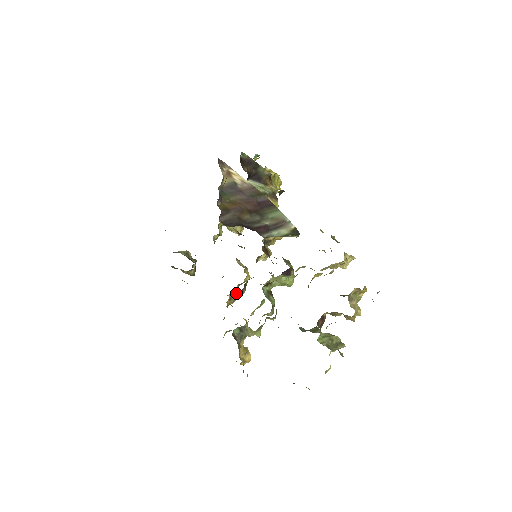
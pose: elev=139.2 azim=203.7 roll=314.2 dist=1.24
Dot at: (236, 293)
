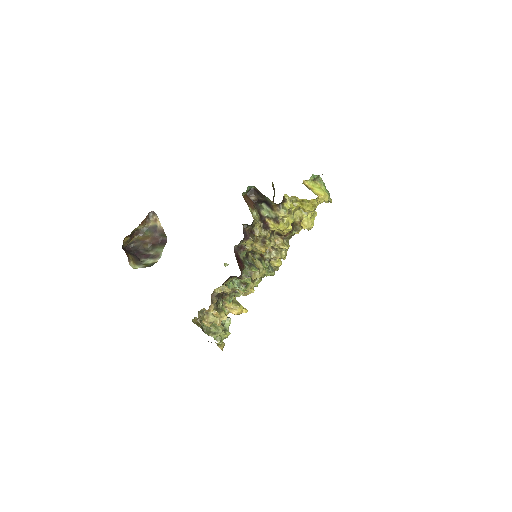
Dot at: occluded
